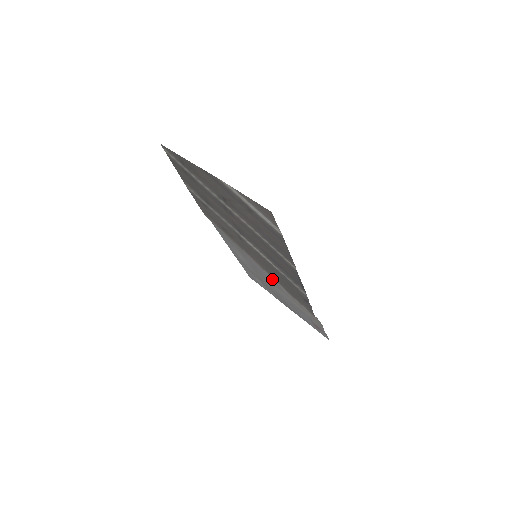
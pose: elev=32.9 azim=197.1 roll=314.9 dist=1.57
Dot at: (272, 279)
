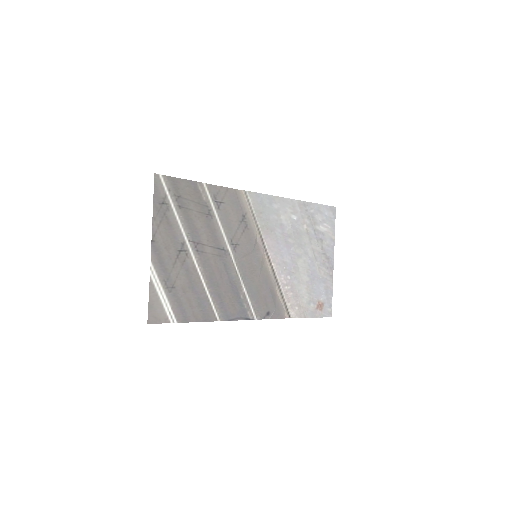
Dot at: (284, 265)
